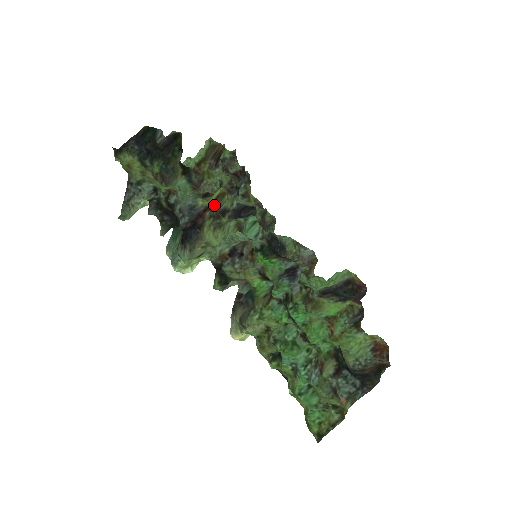
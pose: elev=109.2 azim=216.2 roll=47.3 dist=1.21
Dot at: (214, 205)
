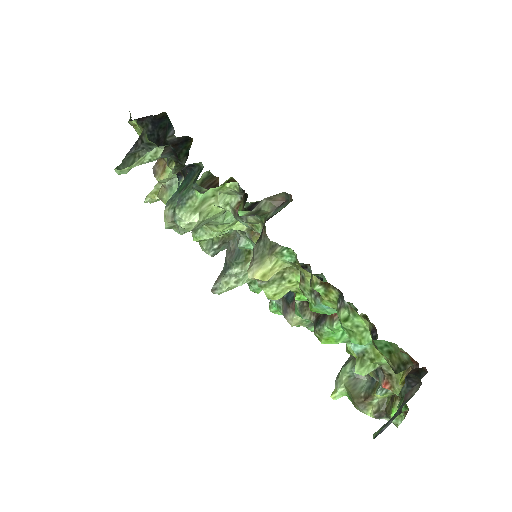
Dot at: occluded
